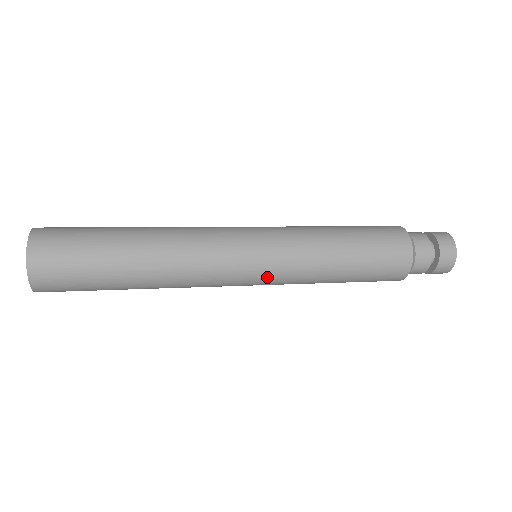
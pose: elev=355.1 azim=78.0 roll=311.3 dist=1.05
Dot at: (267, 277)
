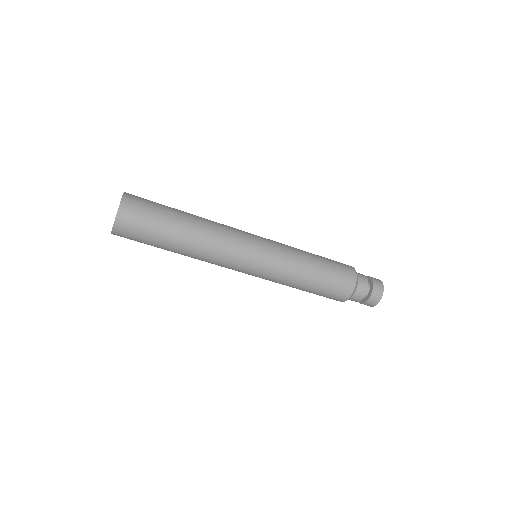
Dot at: (268, 244)
